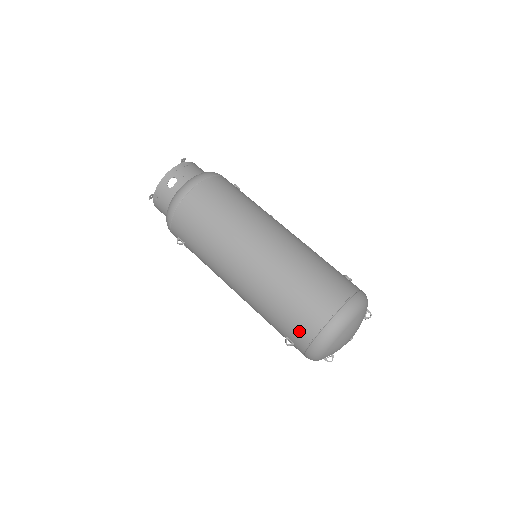
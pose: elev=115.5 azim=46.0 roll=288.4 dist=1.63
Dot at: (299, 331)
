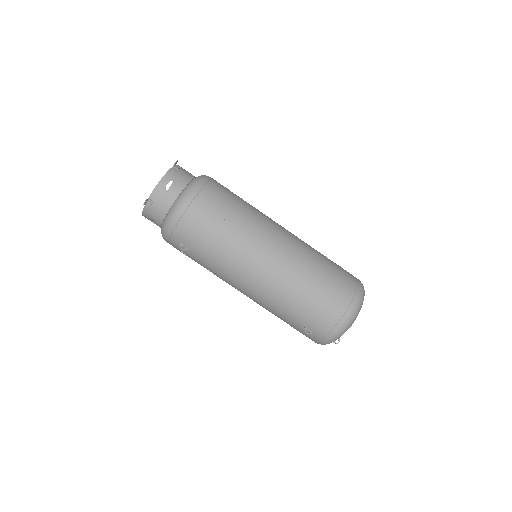
Dot at: (322, 319)
